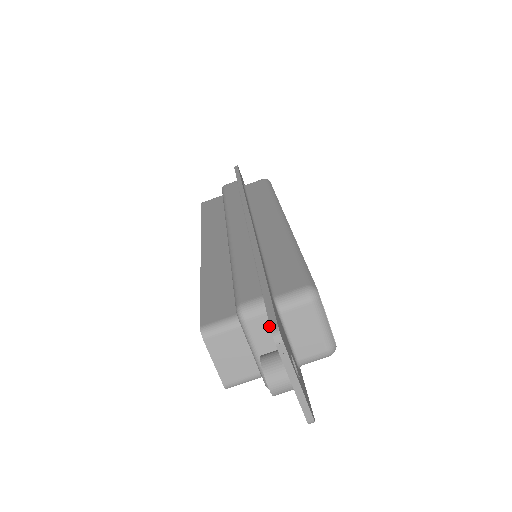
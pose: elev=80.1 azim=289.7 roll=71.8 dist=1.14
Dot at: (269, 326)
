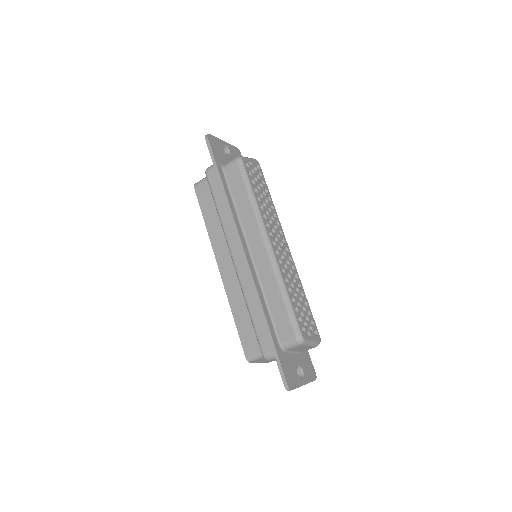
Dot at: occluded
